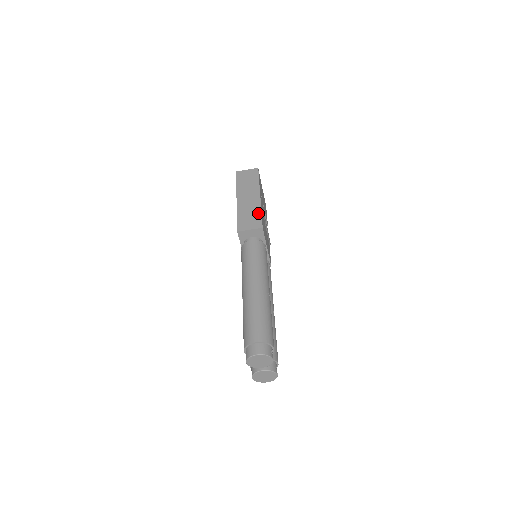
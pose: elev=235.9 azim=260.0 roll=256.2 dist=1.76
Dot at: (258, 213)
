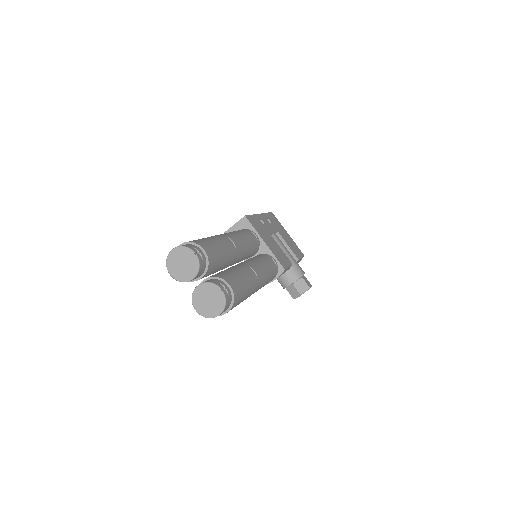
Dot at: occluded
